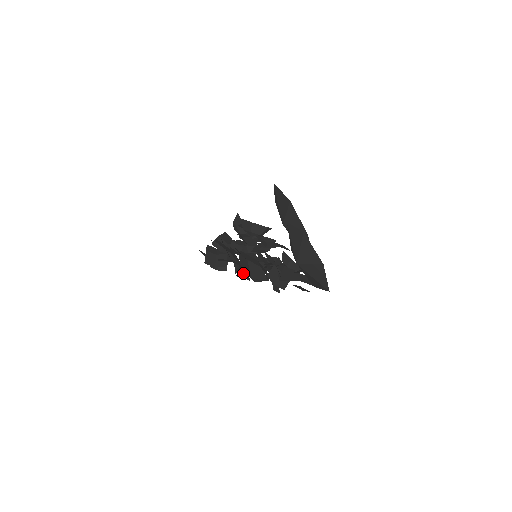
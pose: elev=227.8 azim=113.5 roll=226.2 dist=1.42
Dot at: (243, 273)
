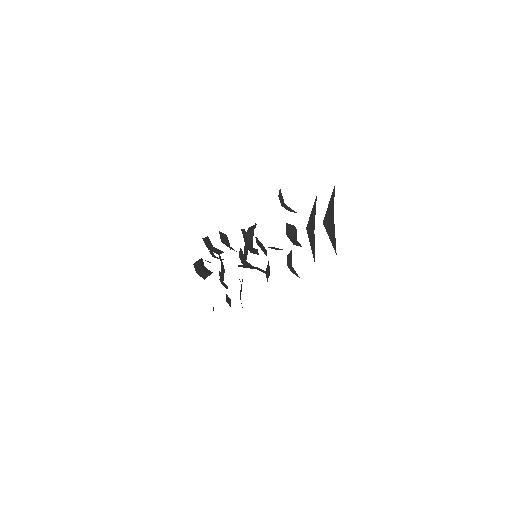
Dot at: (223, 283)
